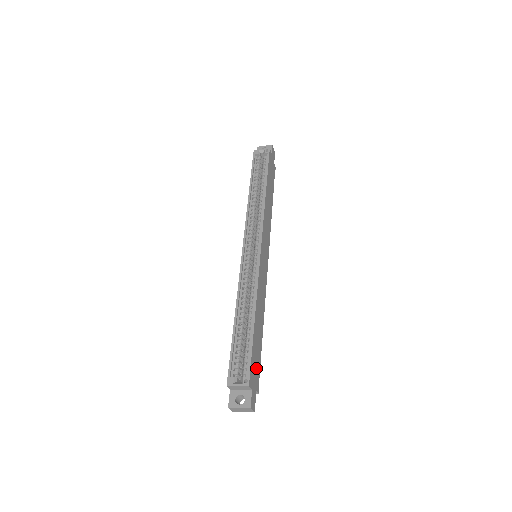
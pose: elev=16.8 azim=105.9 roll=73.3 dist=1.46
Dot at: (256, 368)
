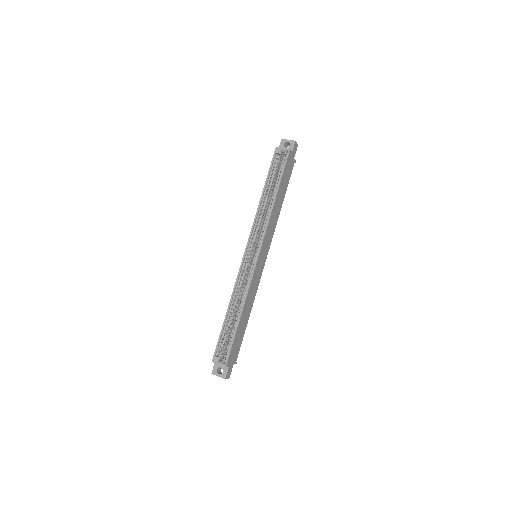
Dot at: (236, 350)
